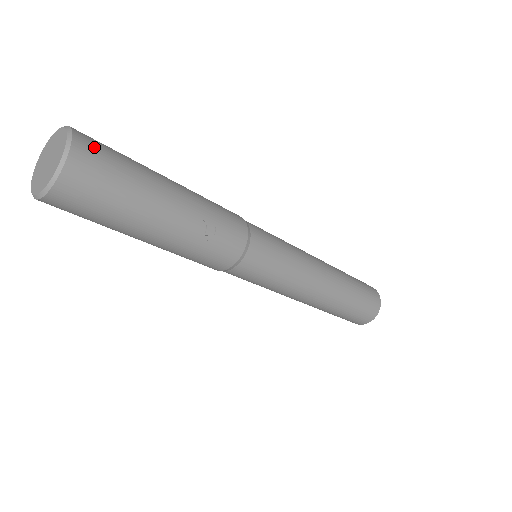
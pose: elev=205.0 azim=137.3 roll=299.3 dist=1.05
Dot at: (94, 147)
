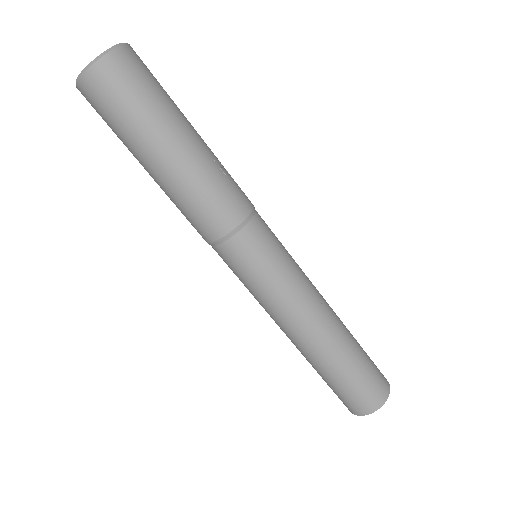
Dot at: occluded
